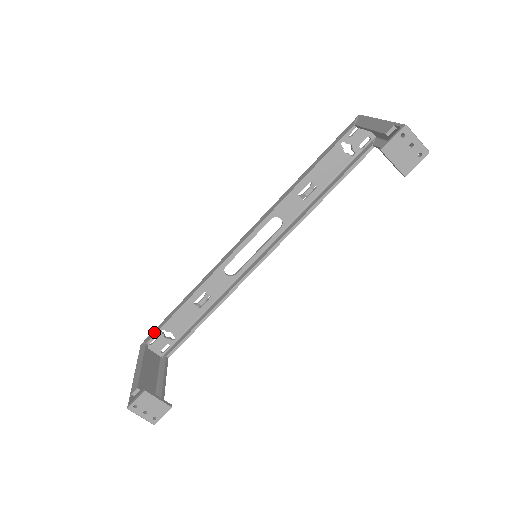
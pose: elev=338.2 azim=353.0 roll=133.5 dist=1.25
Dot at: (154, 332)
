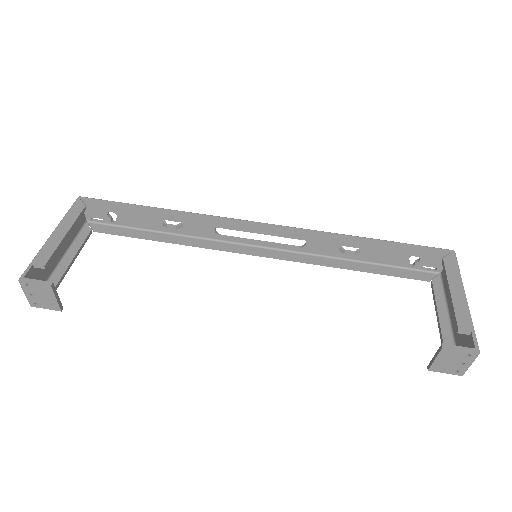
Dot at: (103, 204)
